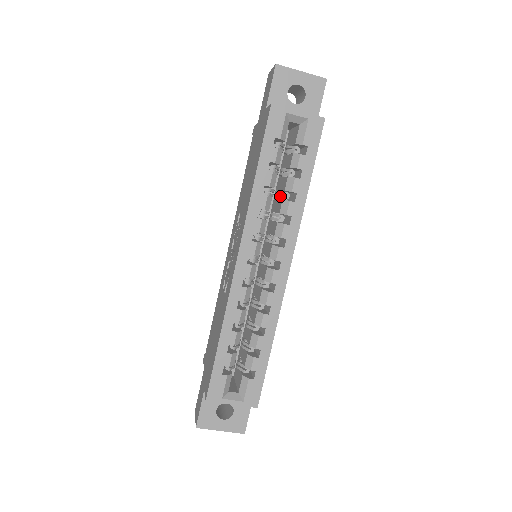
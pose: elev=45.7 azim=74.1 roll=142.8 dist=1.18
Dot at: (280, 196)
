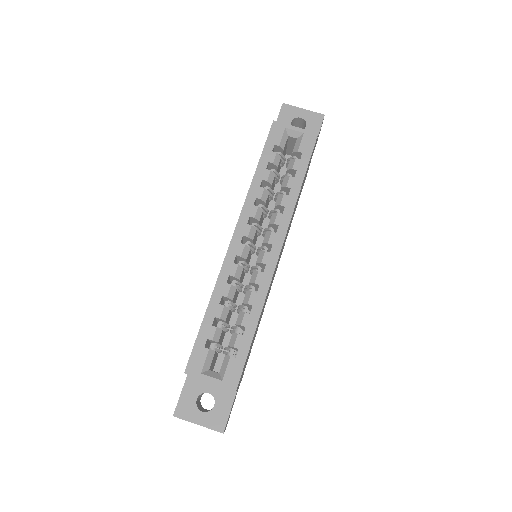
Dot at: occluded
